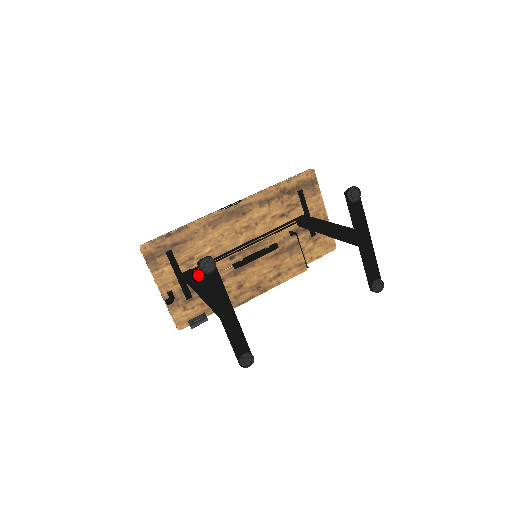
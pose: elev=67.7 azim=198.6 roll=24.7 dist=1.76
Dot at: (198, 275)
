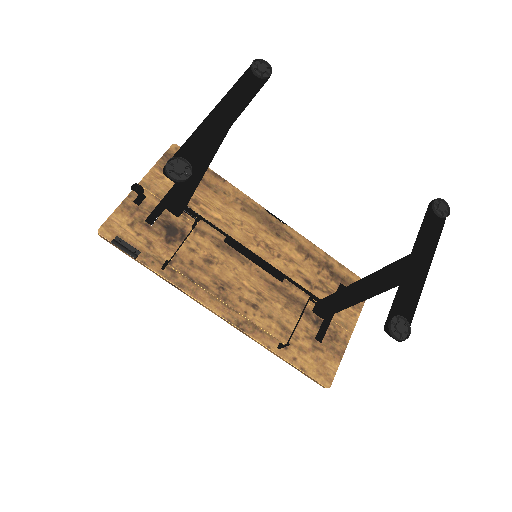
Dot at: occluded
